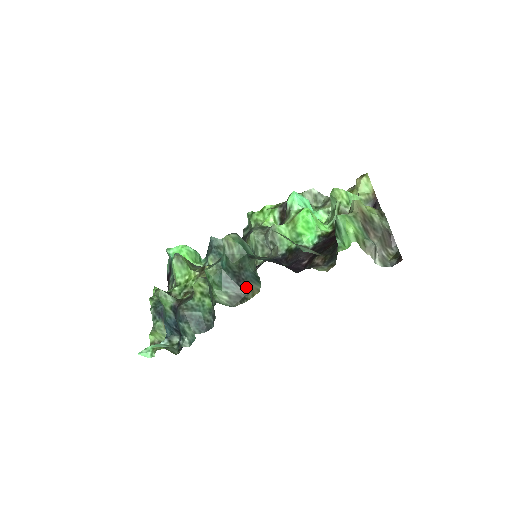
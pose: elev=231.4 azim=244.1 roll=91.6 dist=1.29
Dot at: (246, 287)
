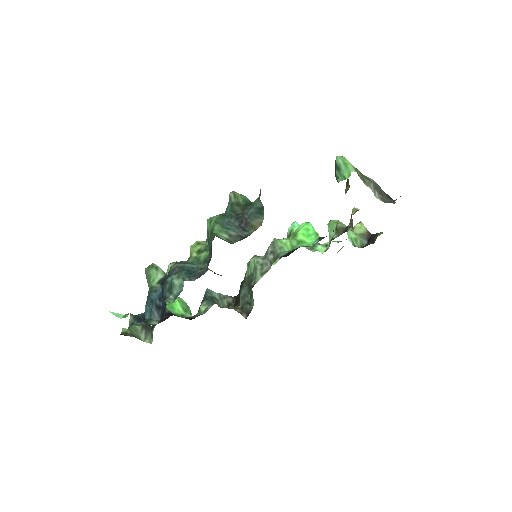
Dot at: (248, 227)
